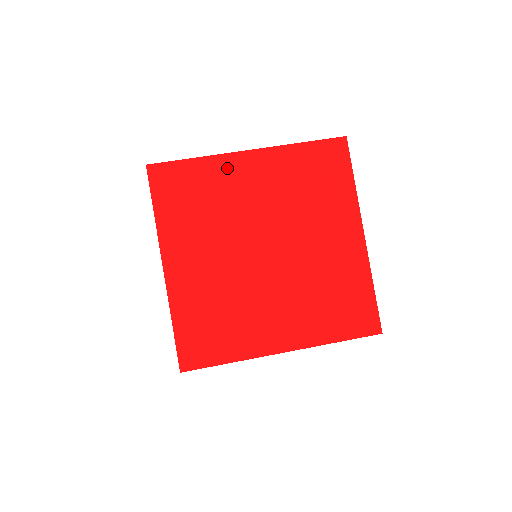
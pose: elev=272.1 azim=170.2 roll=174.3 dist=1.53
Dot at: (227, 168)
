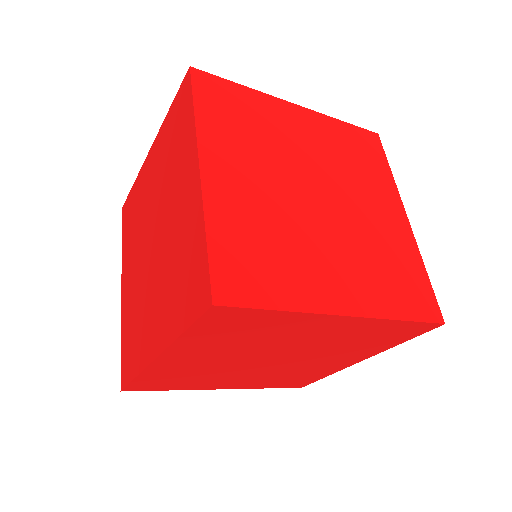
Dot at: (275, 108)
